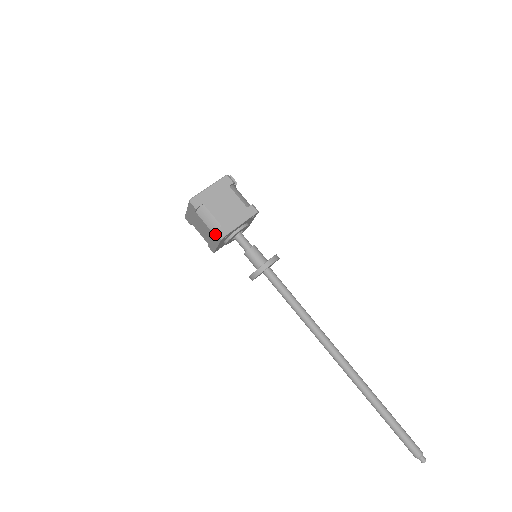
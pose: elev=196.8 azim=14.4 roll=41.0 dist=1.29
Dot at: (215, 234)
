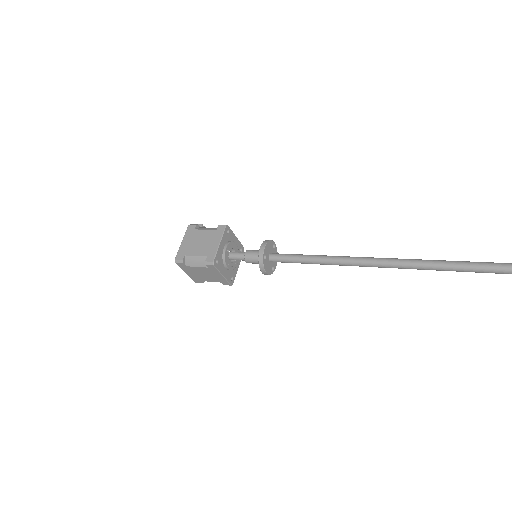
Dot at: (208, 266)
